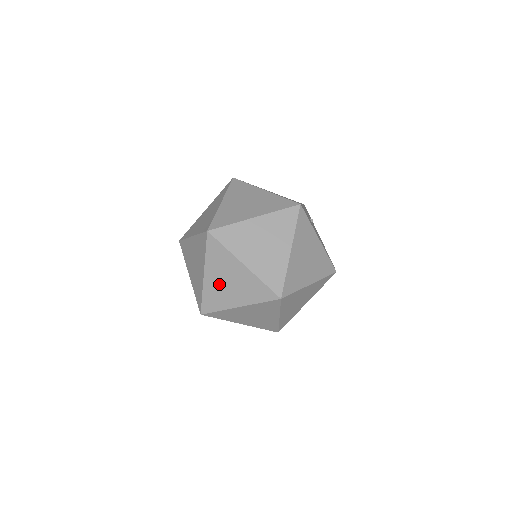
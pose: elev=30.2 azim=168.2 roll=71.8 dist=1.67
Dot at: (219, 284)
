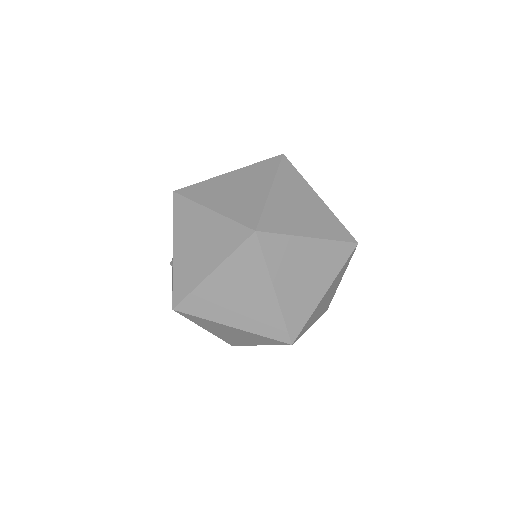
Dot at: (225, 293)
